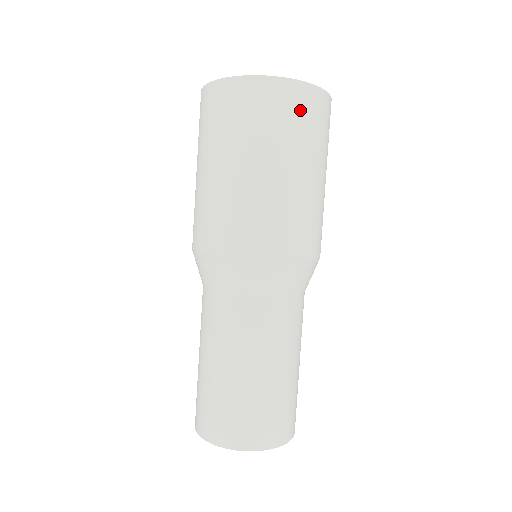
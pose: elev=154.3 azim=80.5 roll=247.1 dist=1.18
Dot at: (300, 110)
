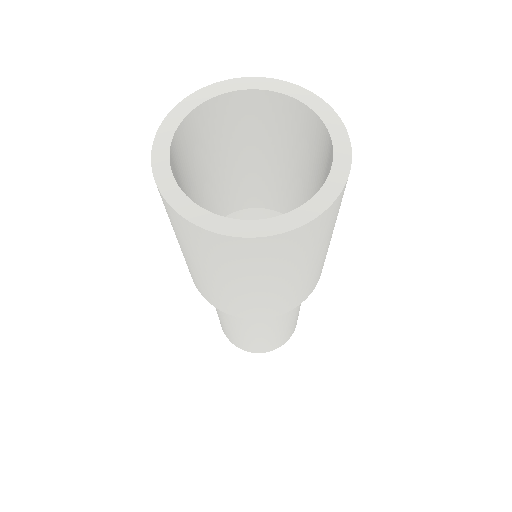
Dot at: (308, 240)
